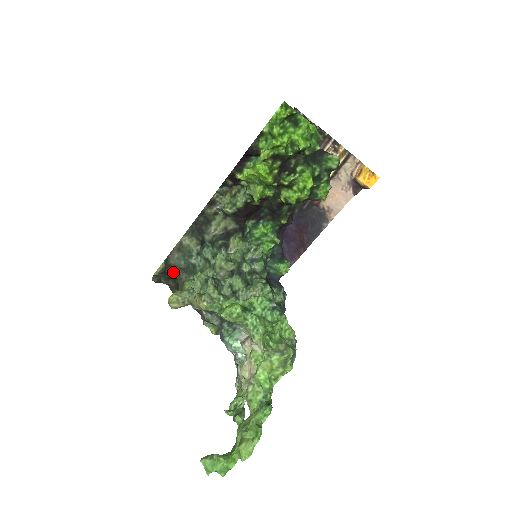
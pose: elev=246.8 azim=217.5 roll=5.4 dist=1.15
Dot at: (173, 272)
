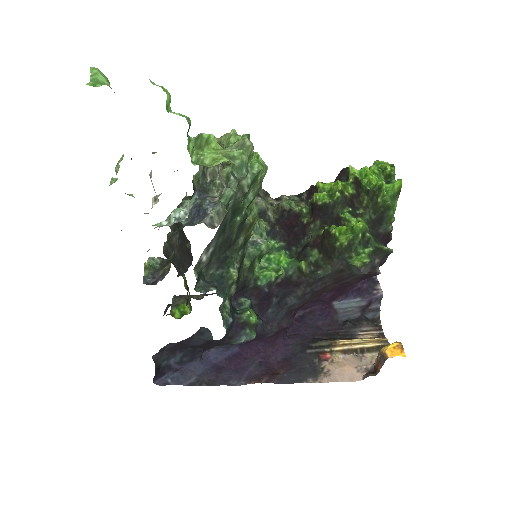
Dot at: occluded
